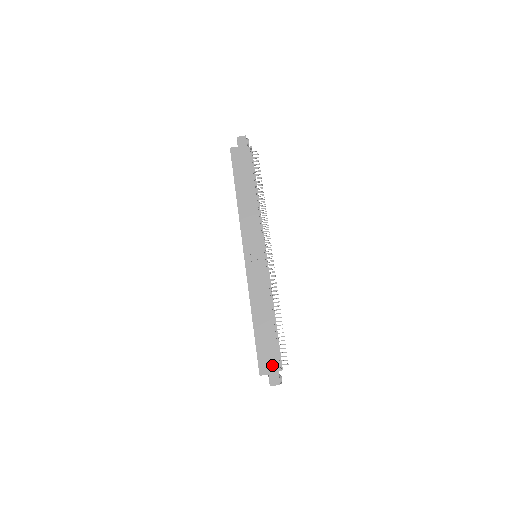
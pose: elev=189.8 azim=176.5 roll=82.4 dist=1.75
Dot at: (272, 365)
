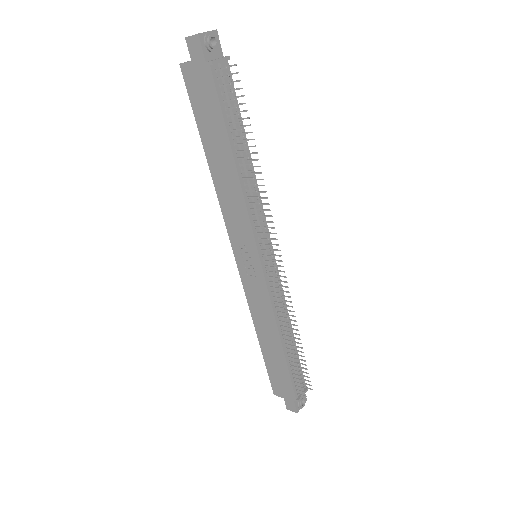
Dot at: (286, 392)
